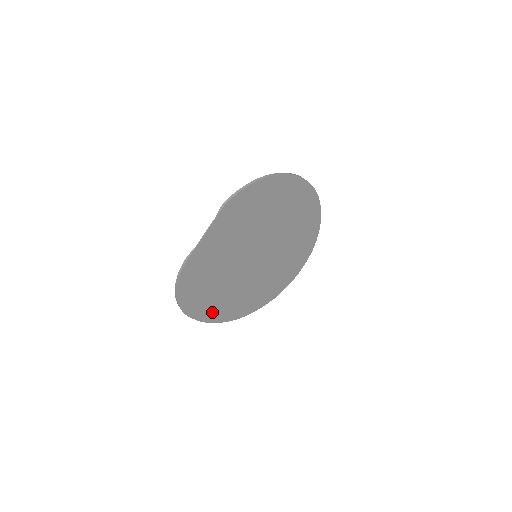
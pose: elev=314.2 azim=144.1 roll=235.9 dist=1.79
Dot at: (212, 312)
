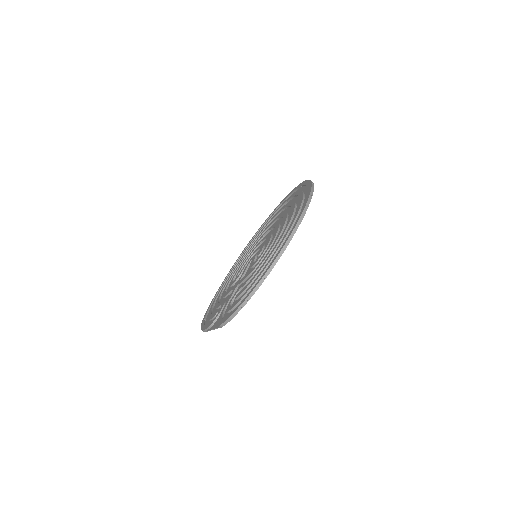
Dot at: occluded
